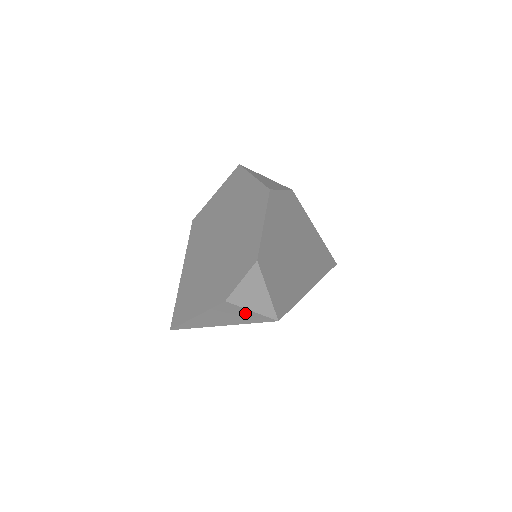
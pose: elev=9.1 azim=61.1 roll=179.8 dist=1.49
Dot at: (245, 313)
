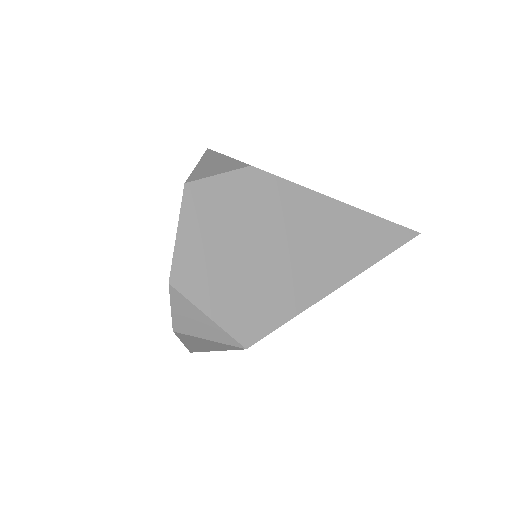
Dot at: (207, 341)
